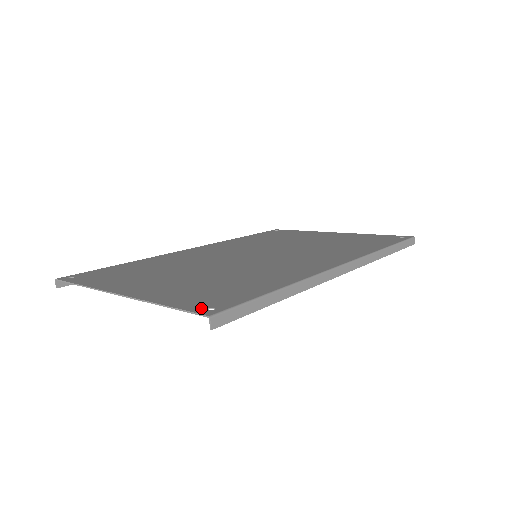
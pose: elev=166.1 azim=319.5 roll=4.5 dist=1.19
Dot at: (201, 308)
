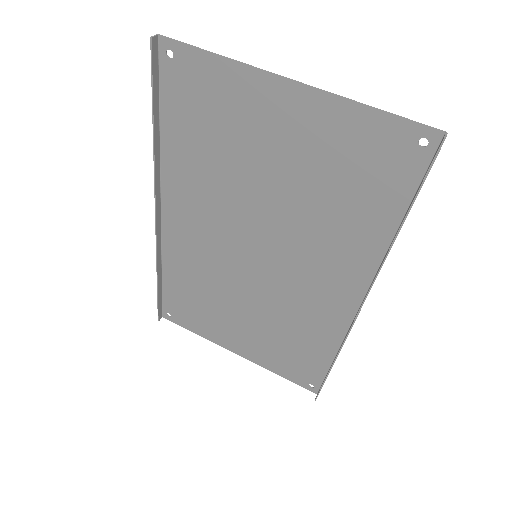
Dot at: (415, 135)
